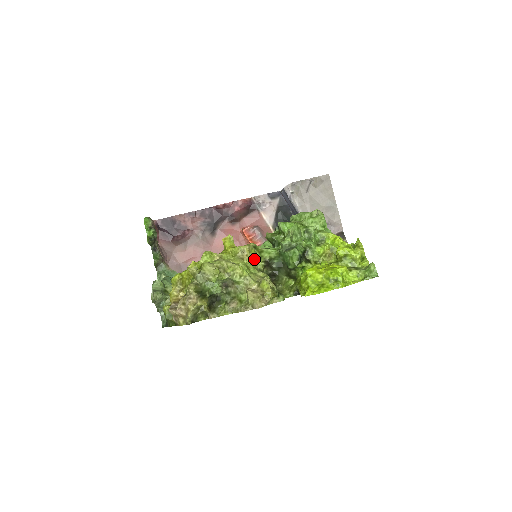
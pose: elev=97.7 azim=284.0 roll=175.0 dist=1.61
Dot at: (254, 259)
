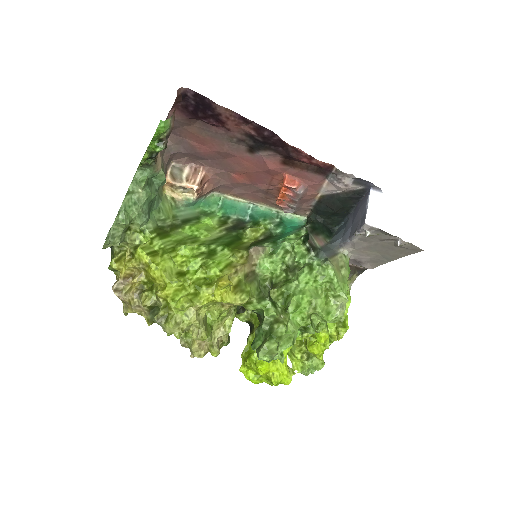
Dot at: occluded
